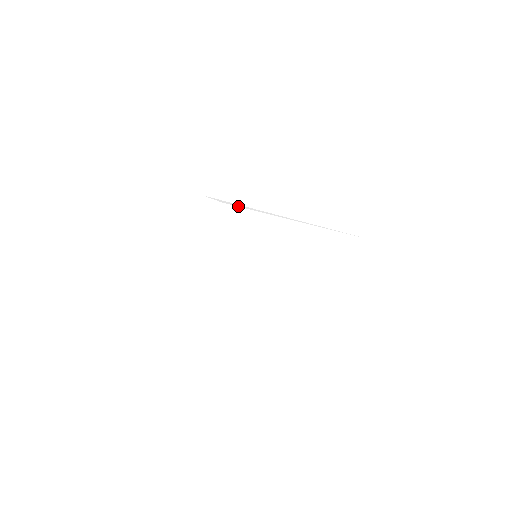
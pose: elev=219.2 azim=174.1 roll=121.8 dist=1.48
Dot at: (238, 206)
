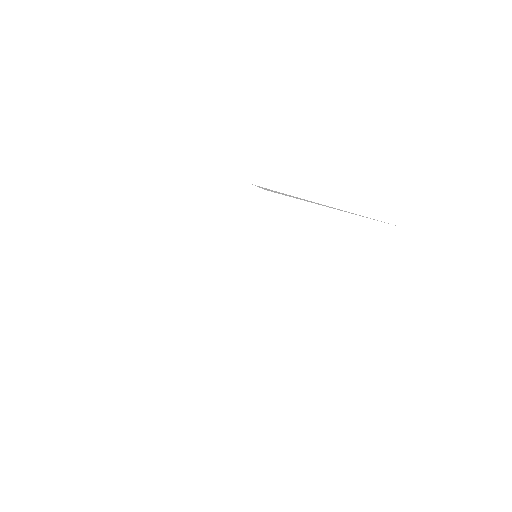
Dot at: occluded
